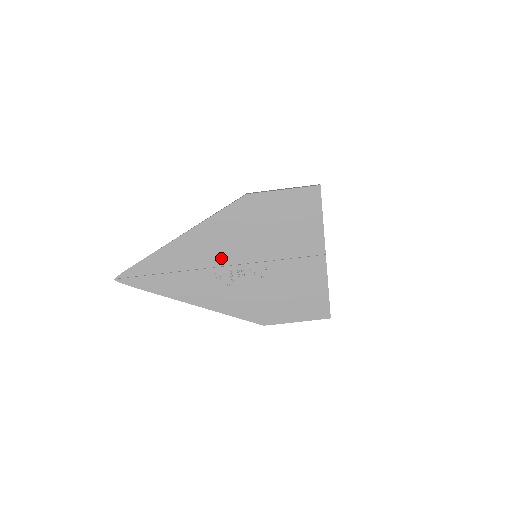
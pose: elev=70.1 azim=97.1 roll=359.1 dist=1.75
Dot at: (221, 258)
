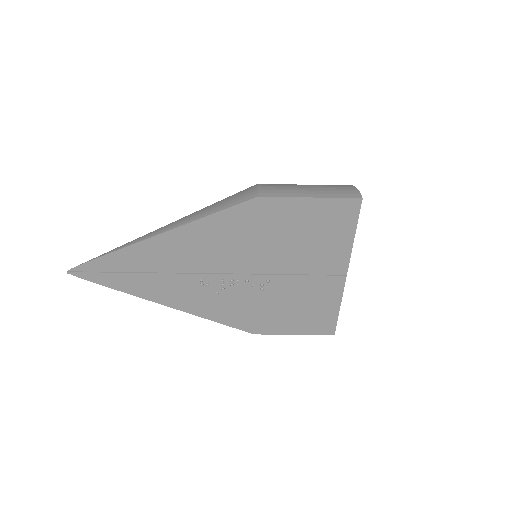
Dot at: (211, 264)
